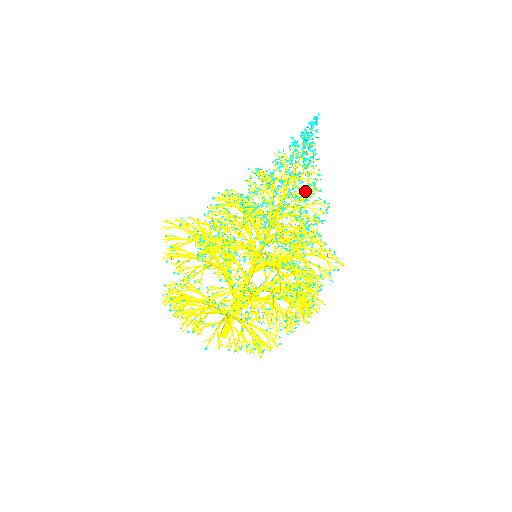
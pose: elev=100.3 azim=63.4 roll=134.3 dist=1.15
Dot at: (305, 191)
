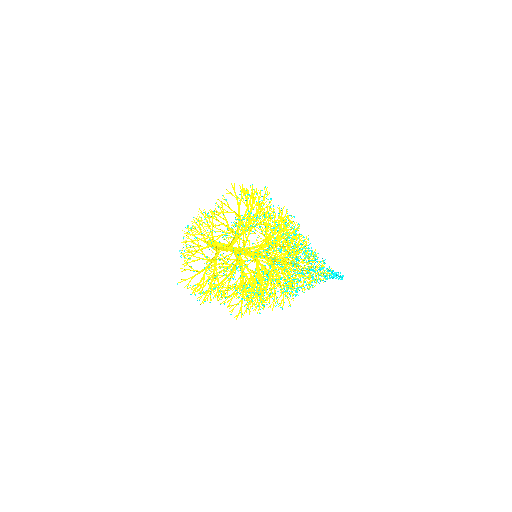
Dot at: occluded
